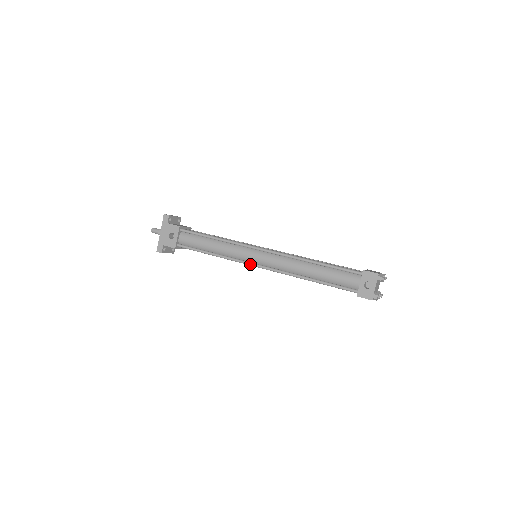
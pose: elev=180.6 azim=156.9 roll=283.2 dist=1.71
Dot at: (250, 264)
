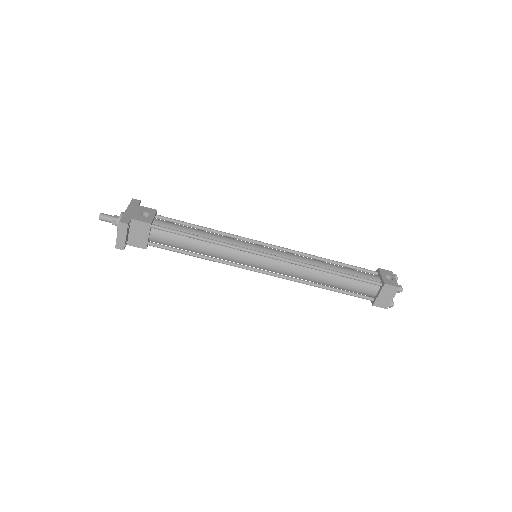
Dot at: (259, 251)
